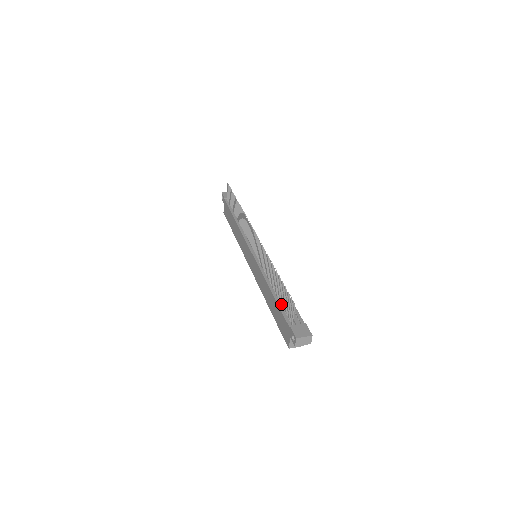
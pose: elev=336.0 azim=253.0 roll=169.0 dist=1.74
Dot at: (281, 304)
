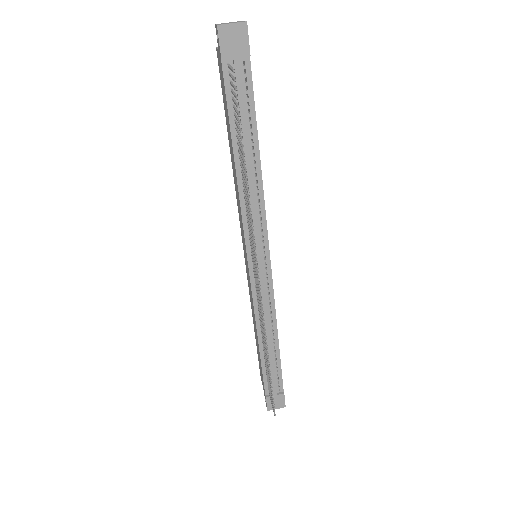
Dot at: occluded
